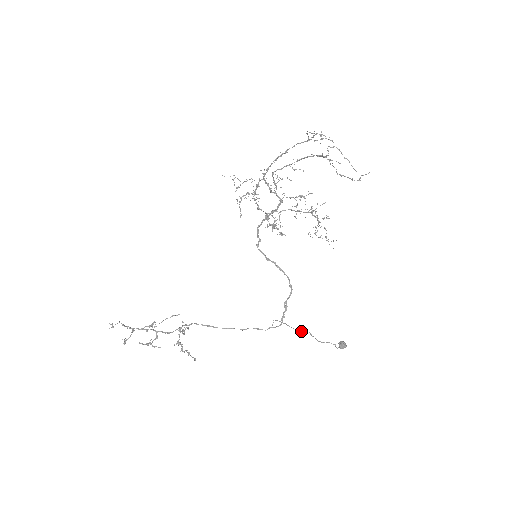
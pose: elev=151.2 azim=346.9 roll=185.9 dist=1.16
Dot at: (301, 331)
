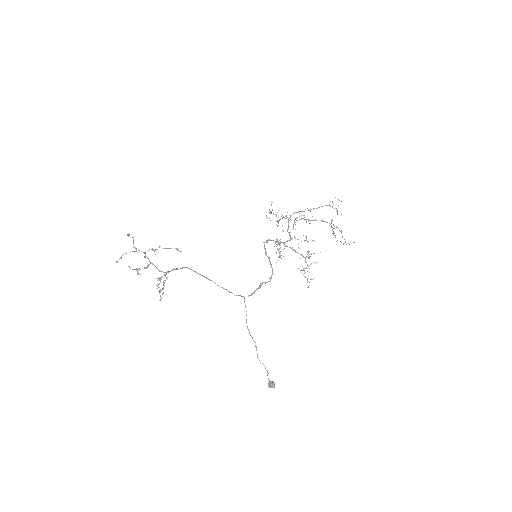
Dot at: (251, 336)
